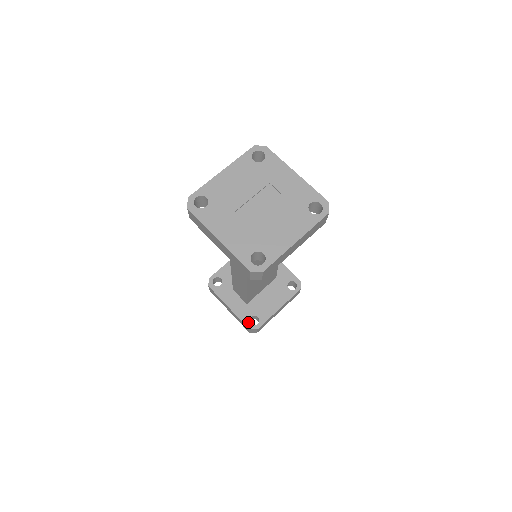
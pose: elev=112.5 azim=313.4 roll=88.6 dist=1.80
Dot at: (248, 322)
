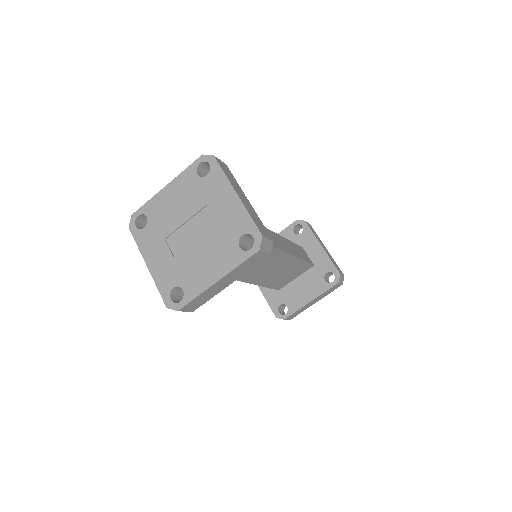
Dot at: (276, 310)
